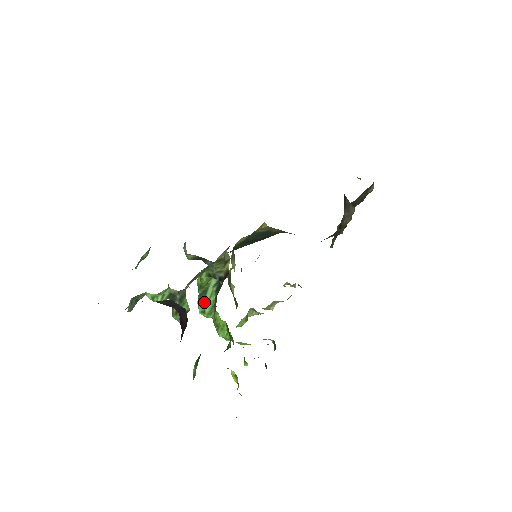
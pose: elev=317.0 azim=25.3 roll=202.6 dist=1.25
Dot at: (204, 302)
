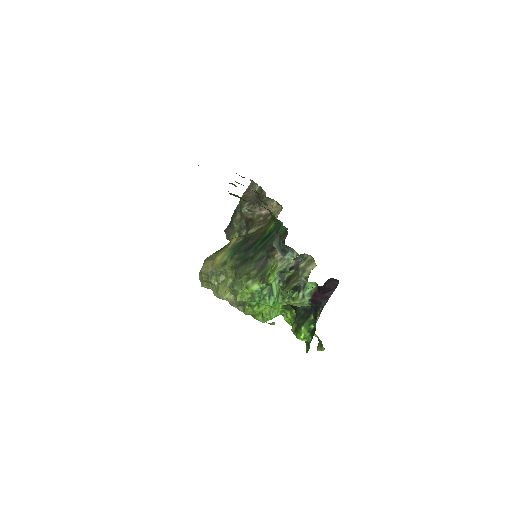
Dot at: (274, 295)
